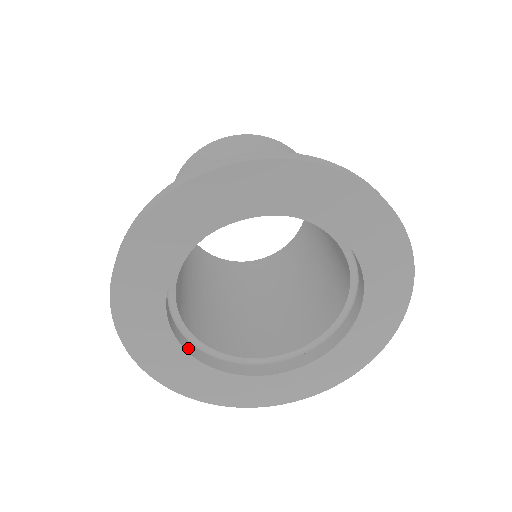
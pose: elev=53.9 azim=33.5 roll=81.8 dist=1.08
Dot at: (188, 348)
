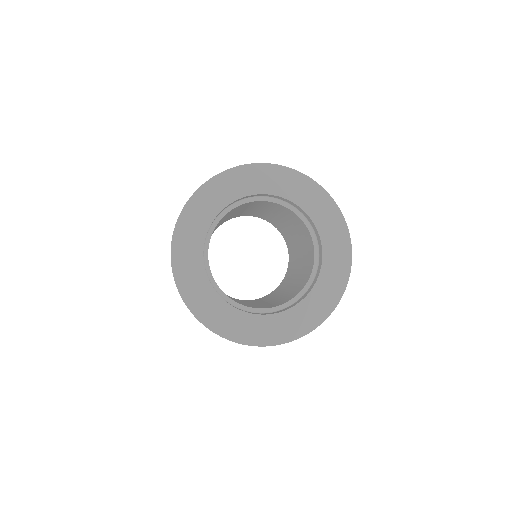
Dot at: occluded
